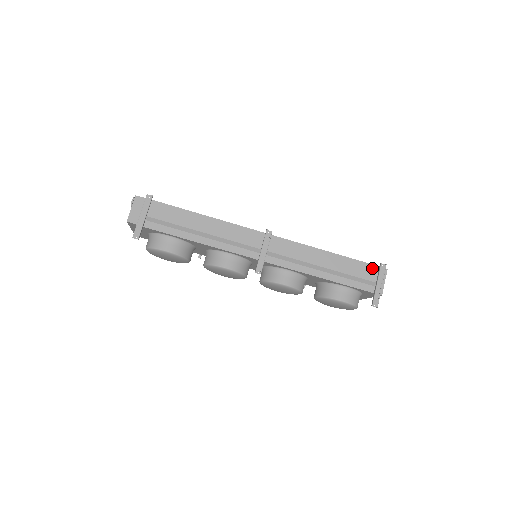
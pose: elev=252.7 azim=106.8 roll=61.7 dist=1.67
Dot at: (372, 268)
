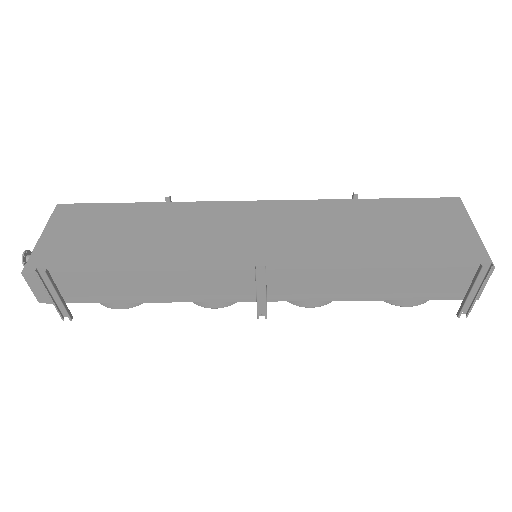
Dot at: (463, 272)
